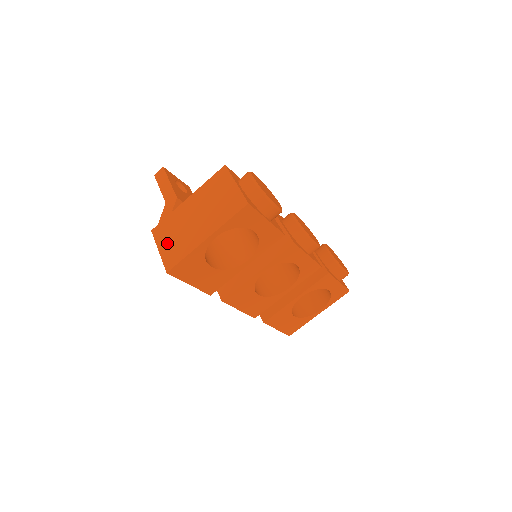
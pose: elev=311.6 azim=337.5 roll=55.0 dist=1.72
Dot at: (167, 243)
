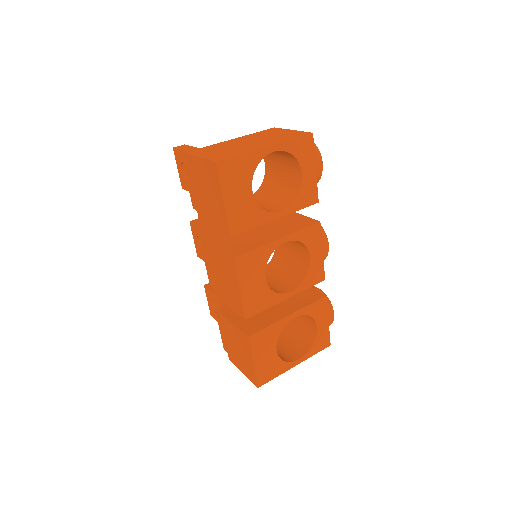
Dot at: (211, 153)
